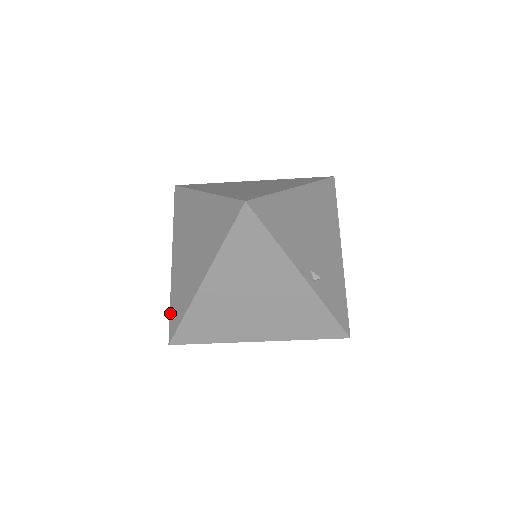
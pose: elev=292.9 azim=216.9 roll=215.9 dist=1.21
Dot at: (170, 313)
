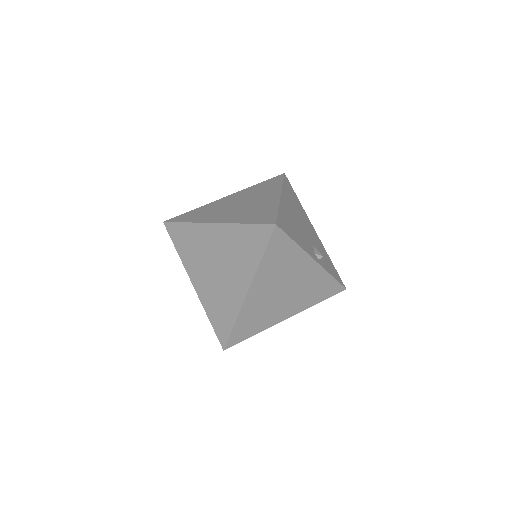
Dot at: (213, 326)
